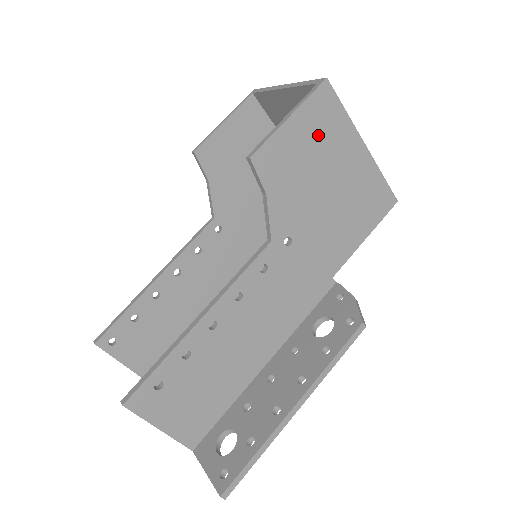
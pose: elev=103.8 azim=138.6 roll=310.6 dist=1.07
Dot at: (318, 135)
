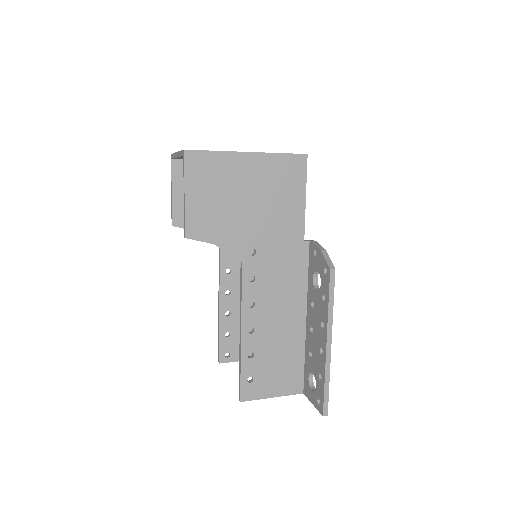
Dot at: (212, 183)
